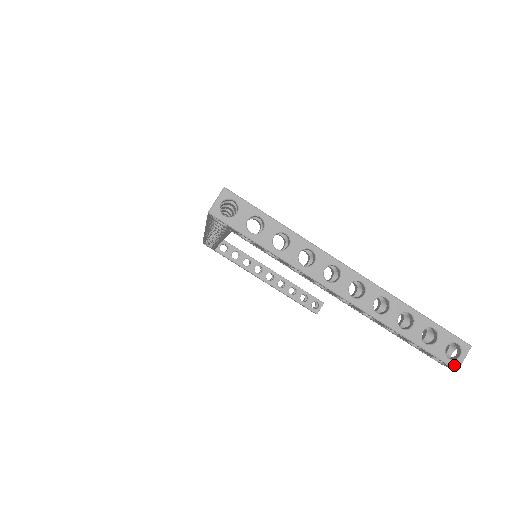
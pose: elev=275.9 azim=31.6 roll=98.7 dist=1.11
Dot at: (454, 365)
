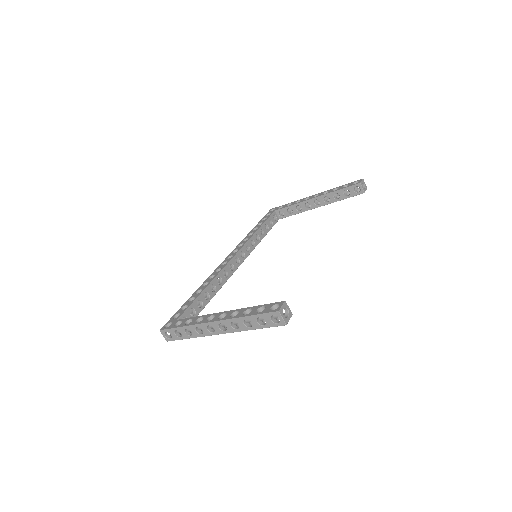
Dot at: (282, 324)
